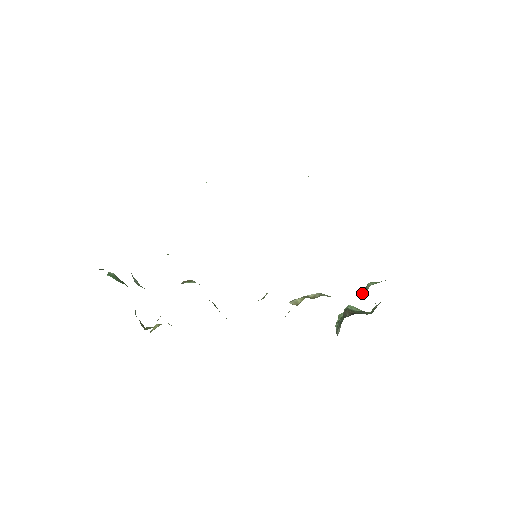
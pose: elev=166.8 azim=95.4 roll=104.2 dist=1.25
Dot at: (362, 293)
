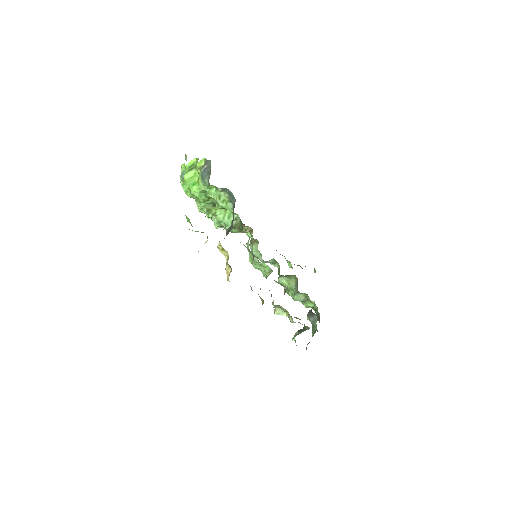
Dot at: (314, 305)
